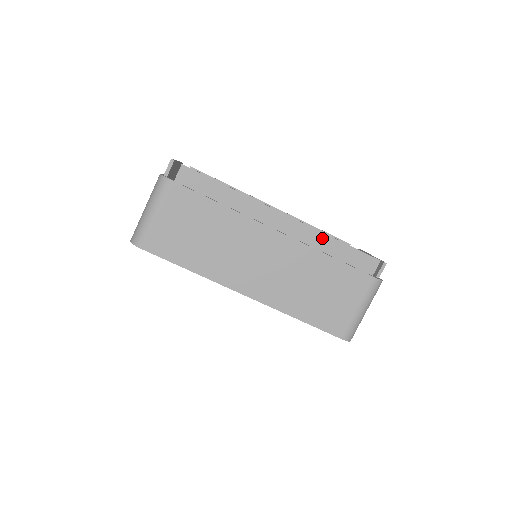
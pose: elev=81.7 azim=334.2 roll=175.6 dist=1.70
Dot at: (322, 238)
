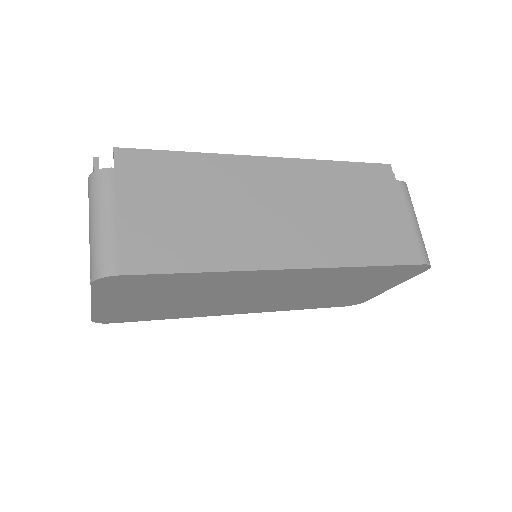
Dot at: (322, 166)
